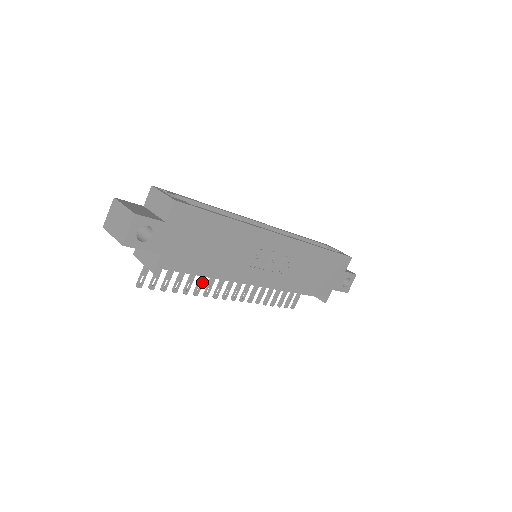
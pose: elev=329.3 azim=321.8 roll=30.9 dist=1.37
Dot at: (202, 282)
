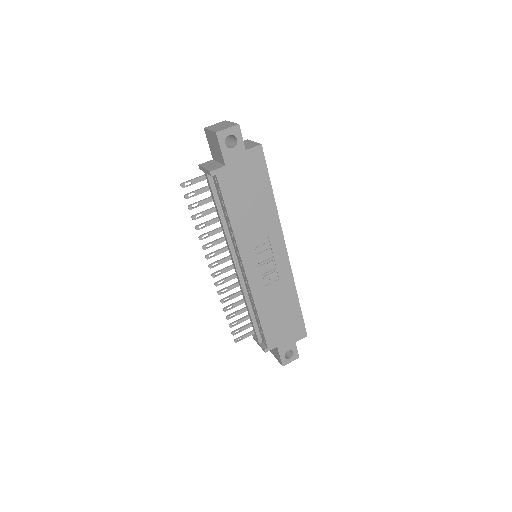
Dot at: (211, 234)
